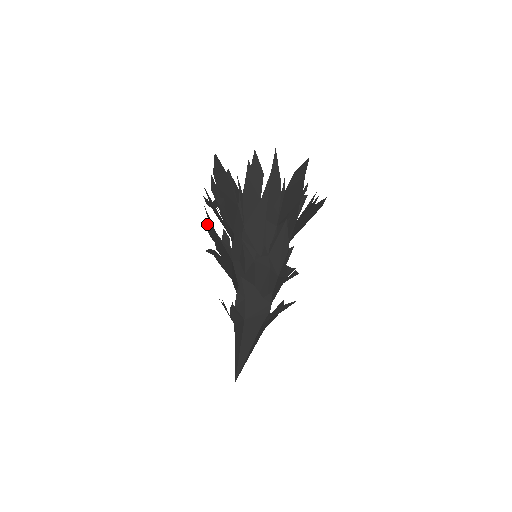
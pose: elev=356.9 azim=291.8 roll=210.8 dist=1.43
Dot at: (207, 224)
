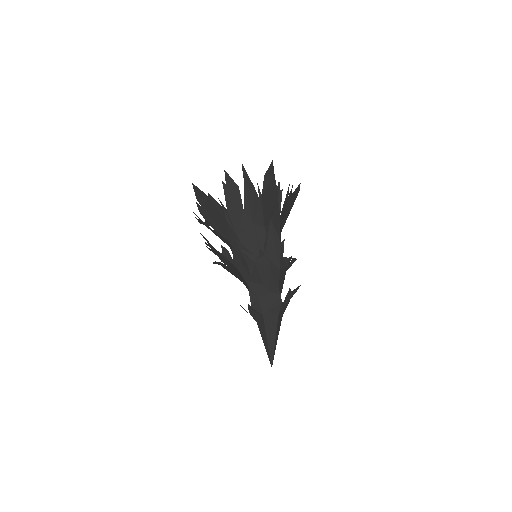
Dot at: (206, 244)
